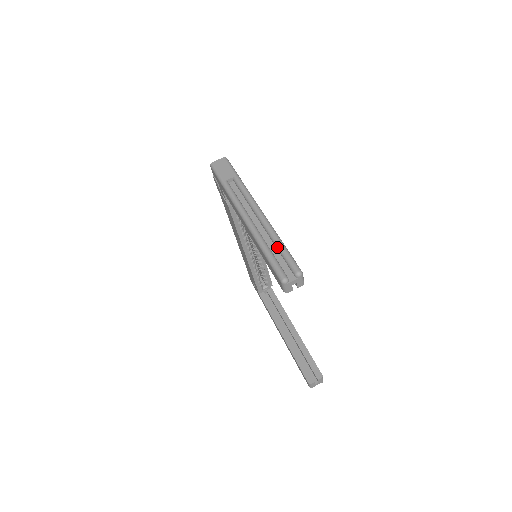
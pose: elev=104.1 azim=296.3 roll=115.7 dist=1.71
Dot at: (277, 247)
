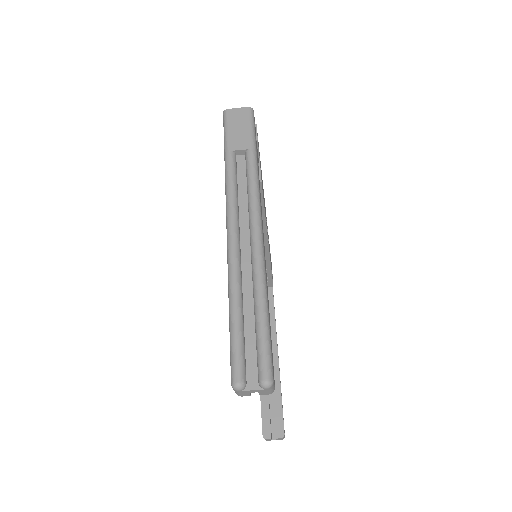
Dot at: (255, 313)
